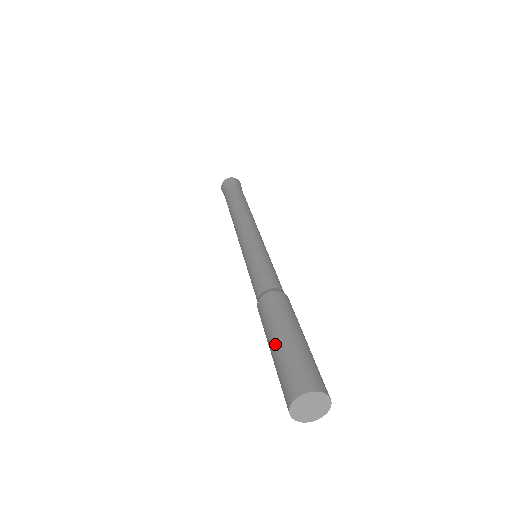
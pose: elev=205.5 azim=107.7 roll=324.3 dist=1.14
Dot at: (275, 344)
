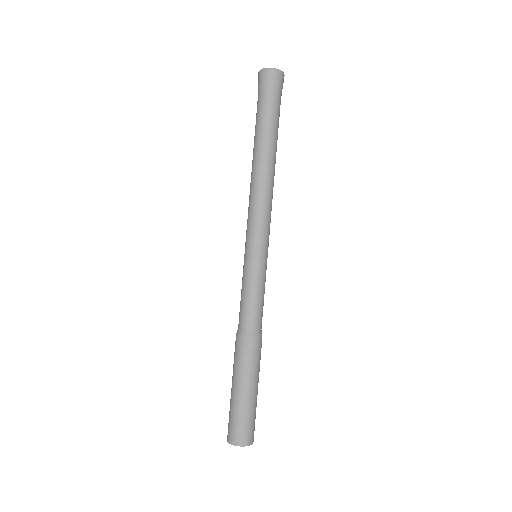
Dot at: (242, 394)
